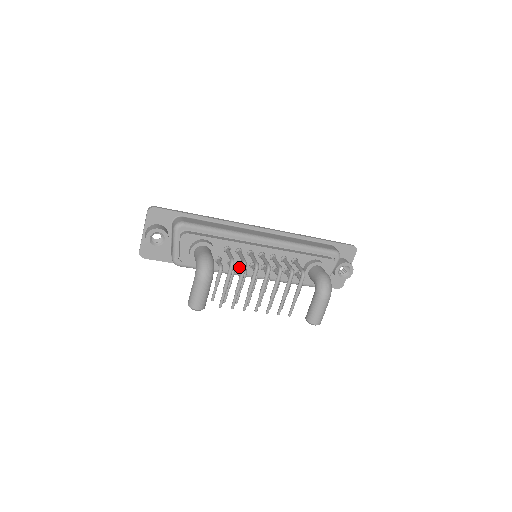
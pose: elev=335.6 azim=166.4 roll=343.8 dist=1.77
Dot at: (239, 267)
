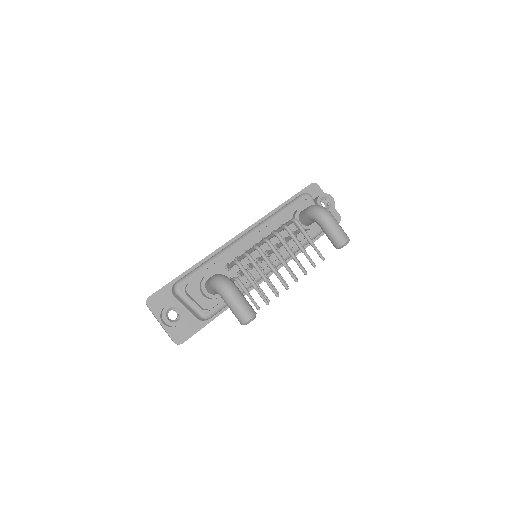
Dot at: (251, 271)
